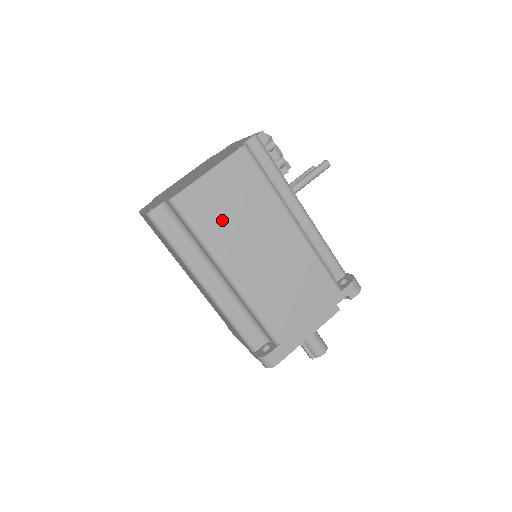
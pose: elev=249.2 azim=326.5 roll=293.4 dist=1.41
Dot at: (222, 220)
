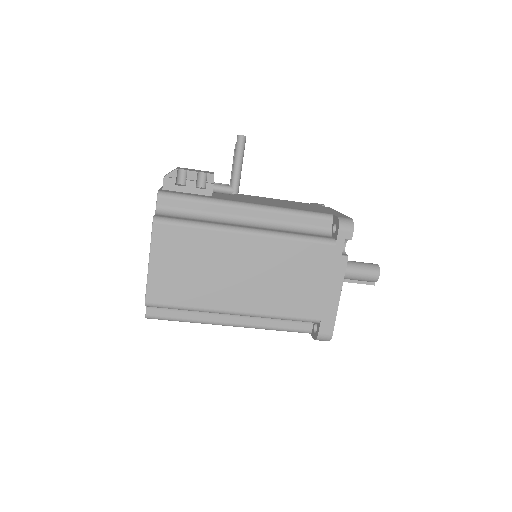
Dot at: (192, 284)
